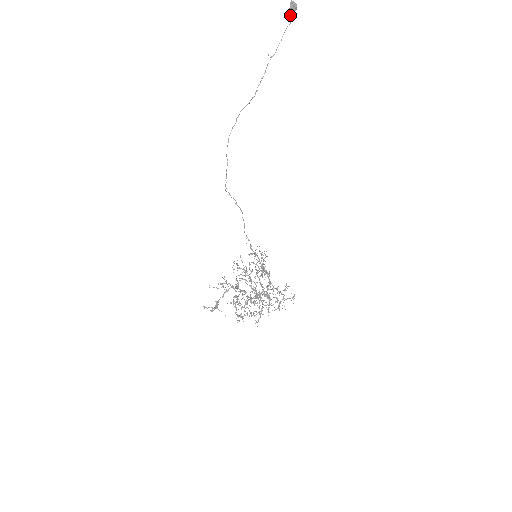
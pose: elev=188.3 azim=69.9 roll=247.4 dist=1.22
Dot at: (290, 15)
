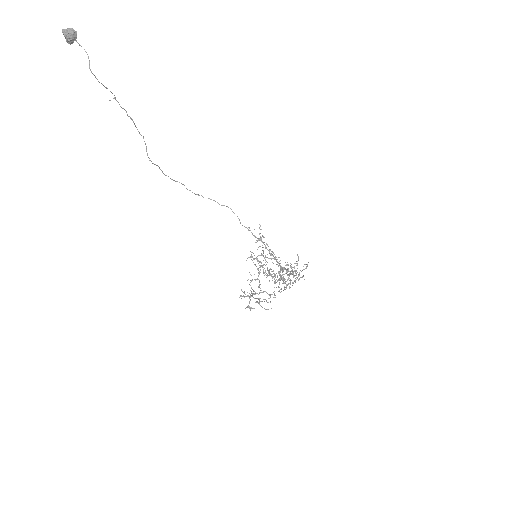
Dot at: (79, 45)
